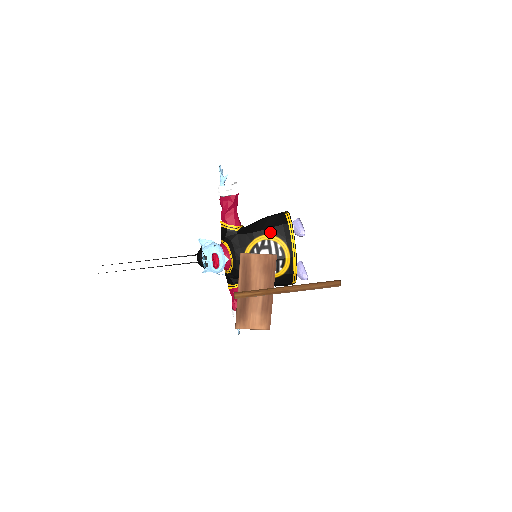
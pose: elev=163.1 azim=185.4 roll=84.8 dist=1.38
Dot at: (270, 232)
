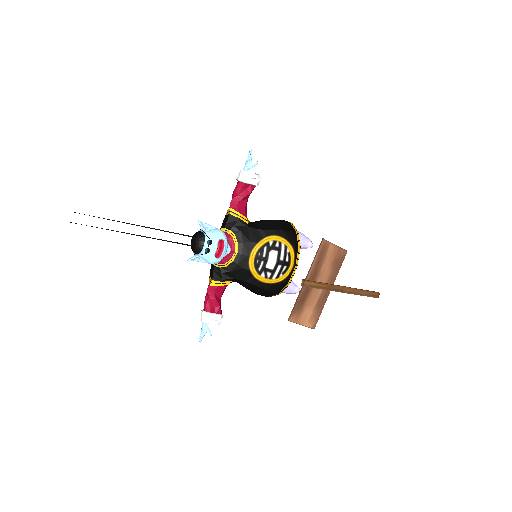
Dot at: (282, 234)
